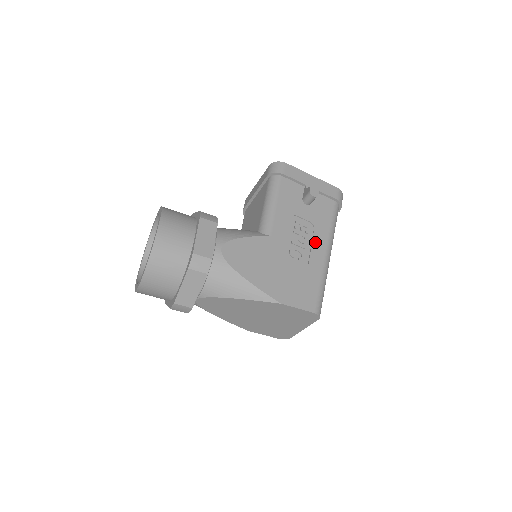
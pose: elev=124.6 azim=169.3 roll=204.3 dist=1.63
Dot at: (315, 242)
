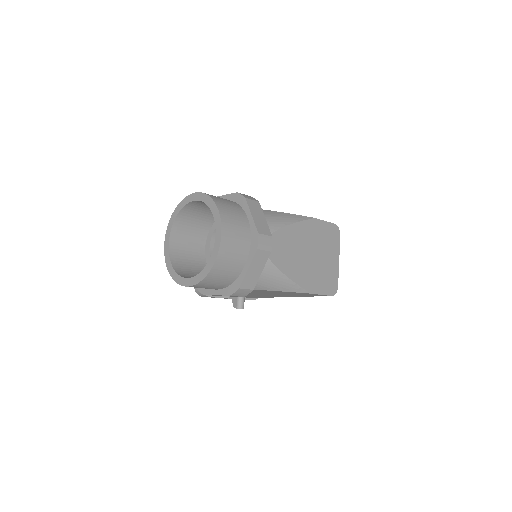
Dot at: occluded
